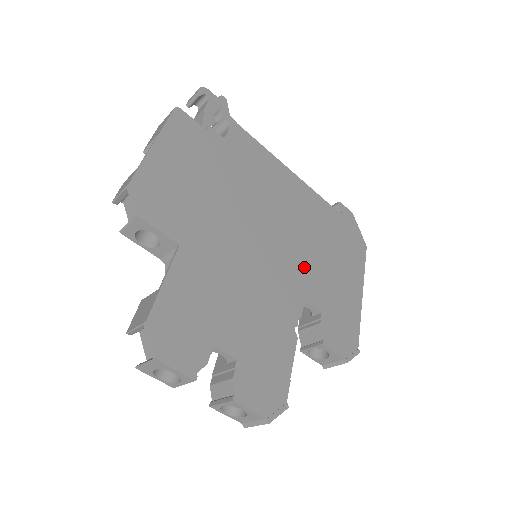
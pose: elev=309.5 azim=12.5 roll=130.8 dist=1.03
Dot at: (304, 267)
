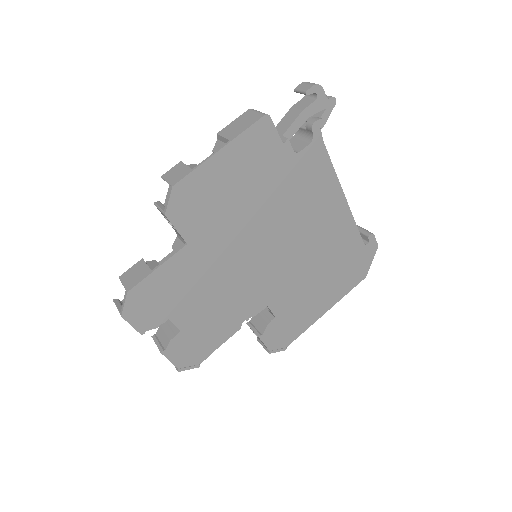
Dot at: (288, 281)
